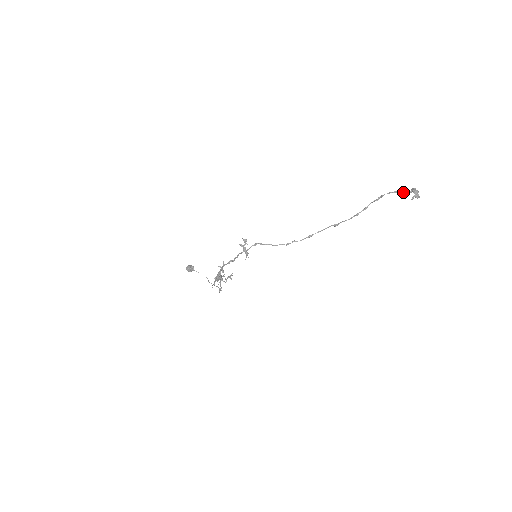
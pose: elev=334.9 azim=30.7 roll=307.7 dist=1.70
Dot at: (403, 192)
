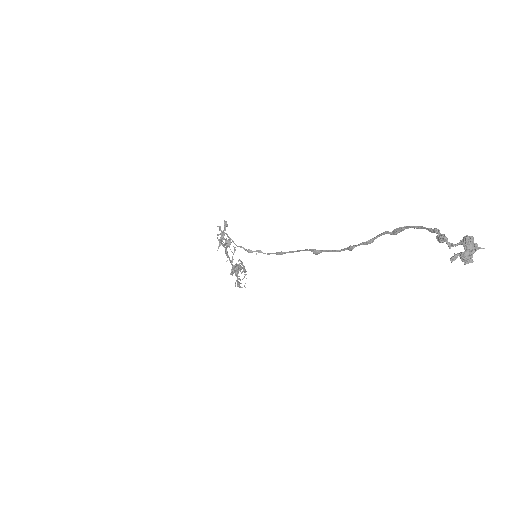
Dot at: (441, 235)
